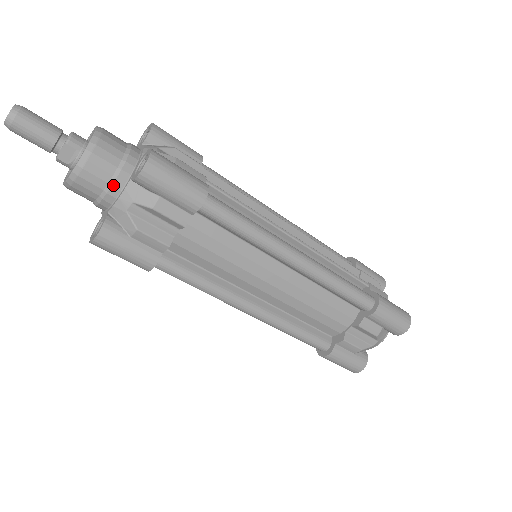
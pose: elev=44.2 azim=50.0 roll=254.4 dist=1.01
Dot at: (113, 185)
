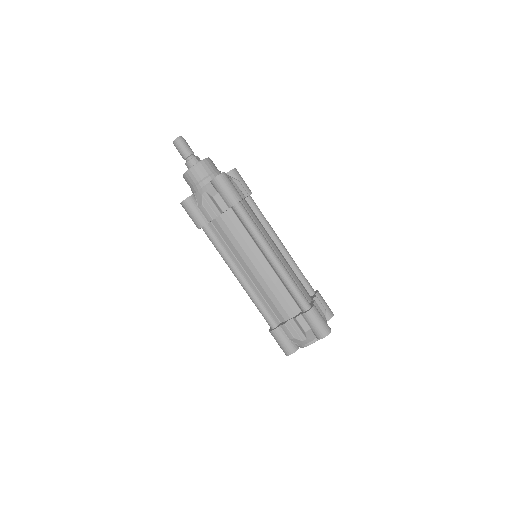
Dot at: (220, 171)
